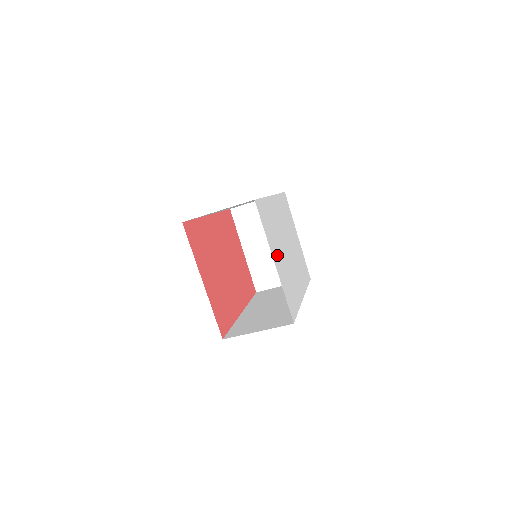
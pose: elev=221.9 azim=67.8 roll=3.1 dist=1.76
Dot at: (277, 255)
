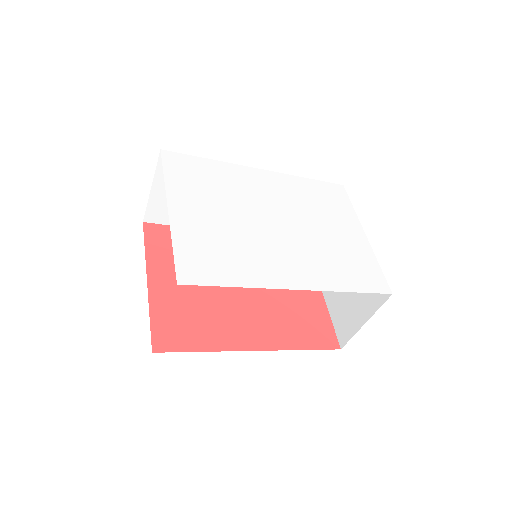
Dot at: (197, 208)
